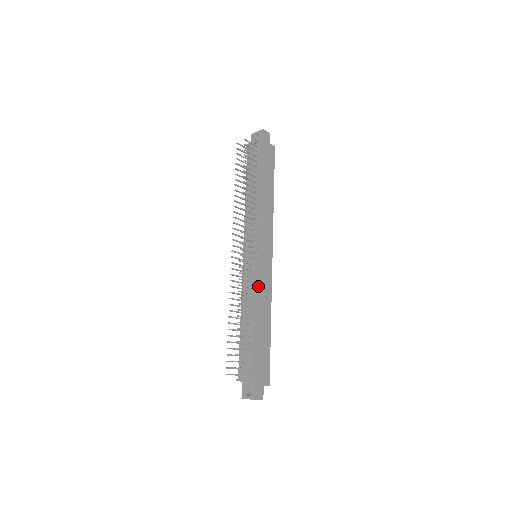
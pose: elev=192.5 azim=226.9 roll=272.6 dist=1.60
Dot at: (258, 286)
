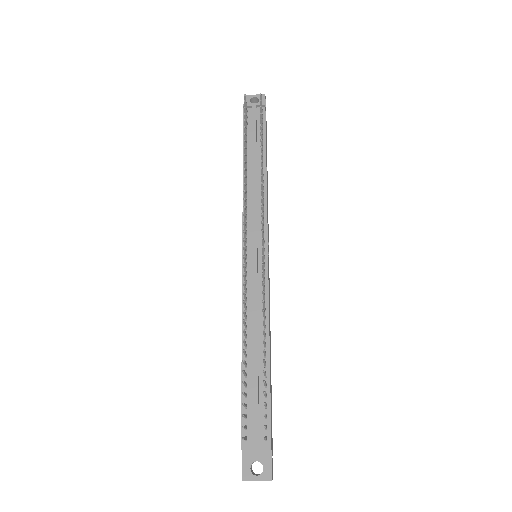
Dot at: occluded
